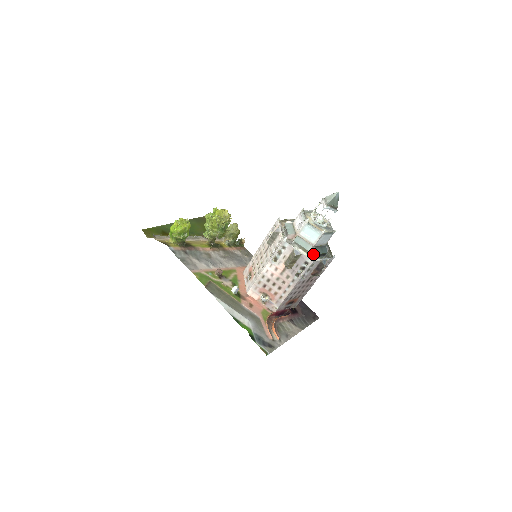
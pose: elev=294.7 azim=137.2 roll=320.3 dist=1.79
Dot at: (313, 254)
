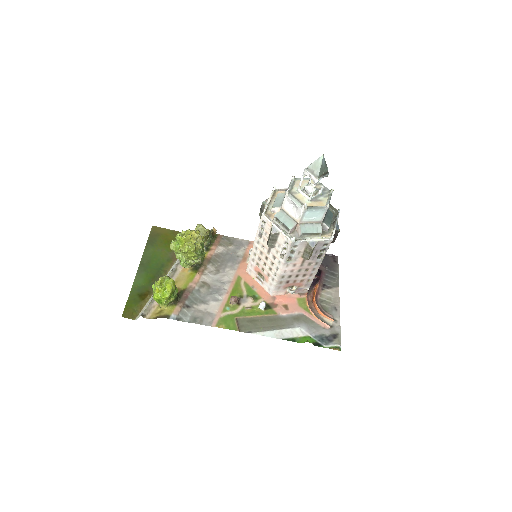
Dot at: (324, 229)
